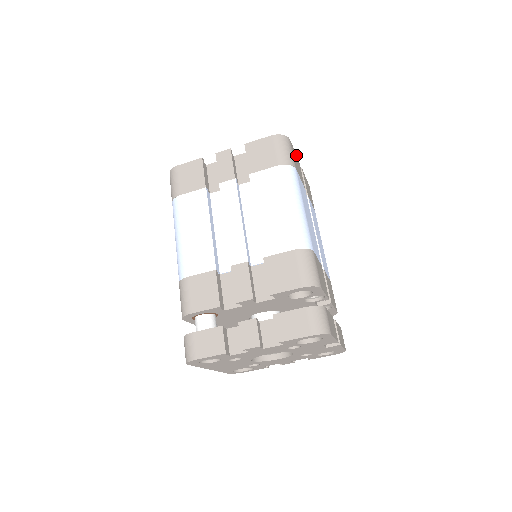
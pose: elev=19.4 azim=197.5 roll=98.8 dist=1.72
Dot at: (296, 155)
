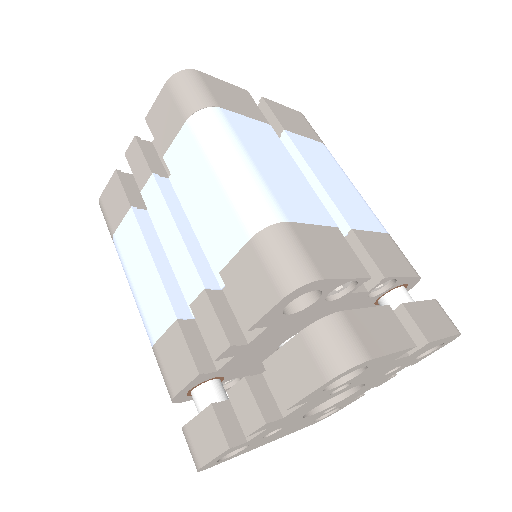
Dot at: (232, 85)
